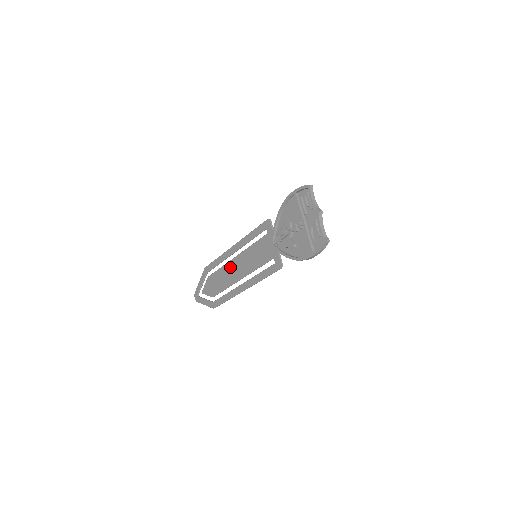
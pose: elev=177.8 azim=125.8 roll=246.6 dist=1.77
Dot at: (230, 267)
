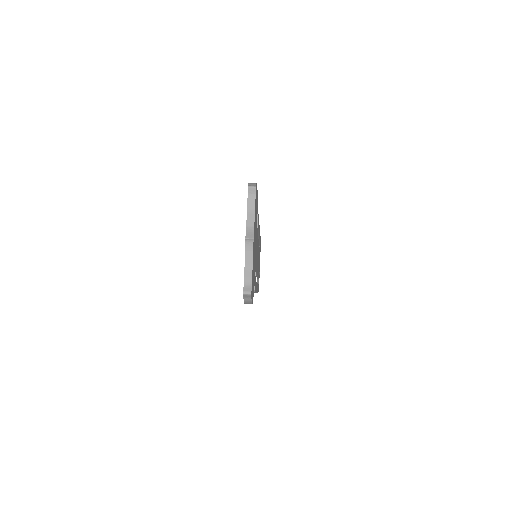
Dot at: occluded
